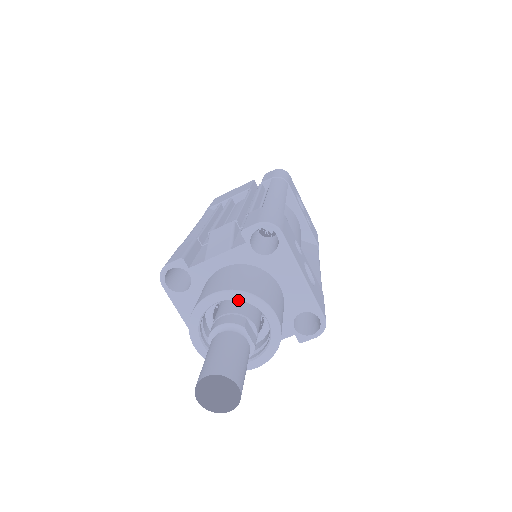
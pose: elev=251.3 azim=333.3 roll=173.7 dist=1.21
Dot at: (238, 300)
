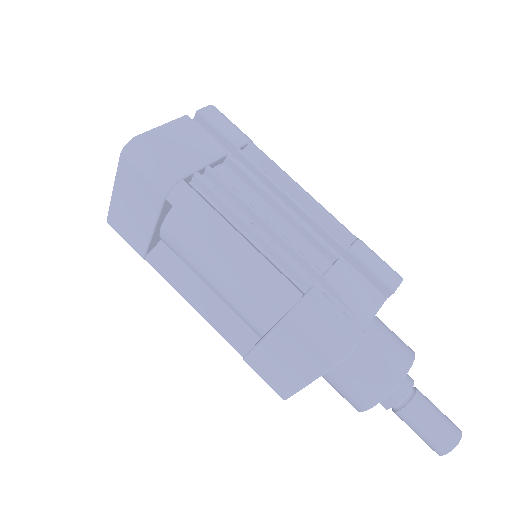
Dot at: occluded
